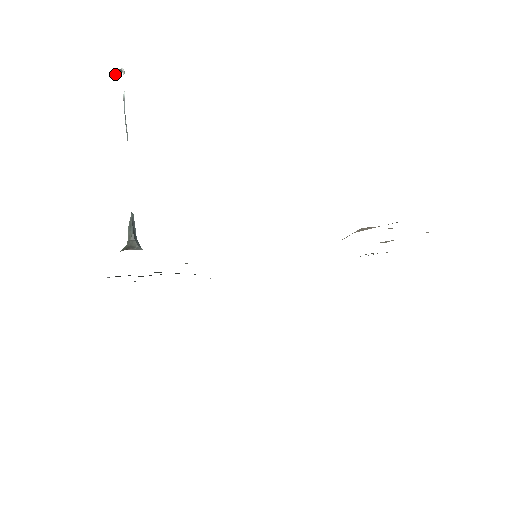
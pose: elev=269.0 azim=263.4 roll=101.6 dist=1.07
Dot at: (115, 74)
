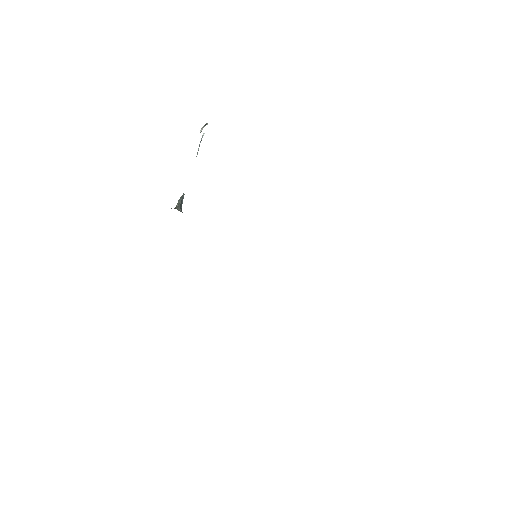
Dot at: (202, 128)
